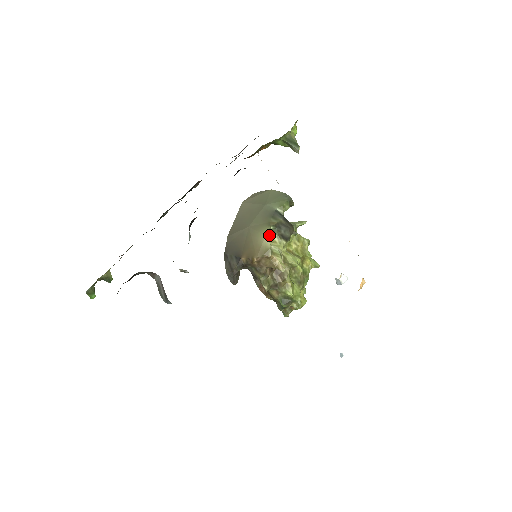
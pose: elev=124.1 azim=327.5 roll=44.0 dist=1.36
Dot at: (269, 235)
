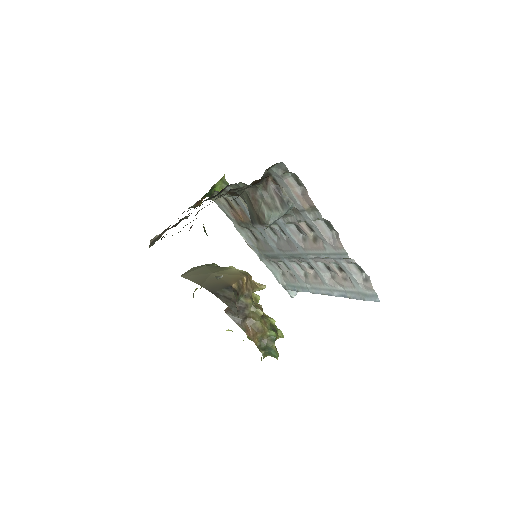
Dot at: occluded
